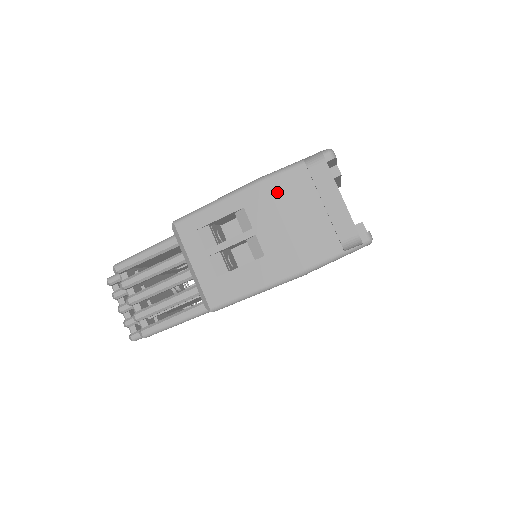
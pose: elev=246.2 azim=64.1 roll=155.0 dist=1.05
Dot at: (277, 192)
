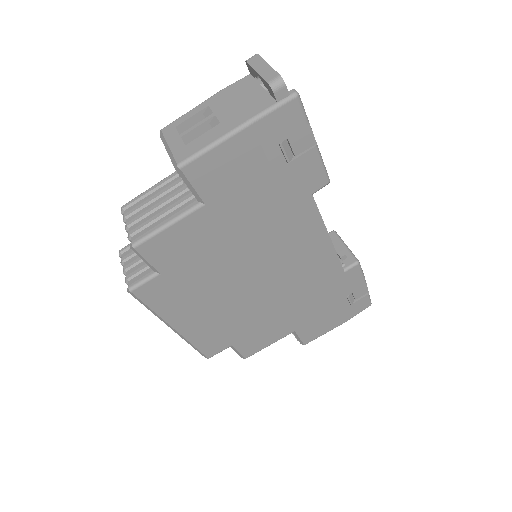
Dot at: (231, 91)
